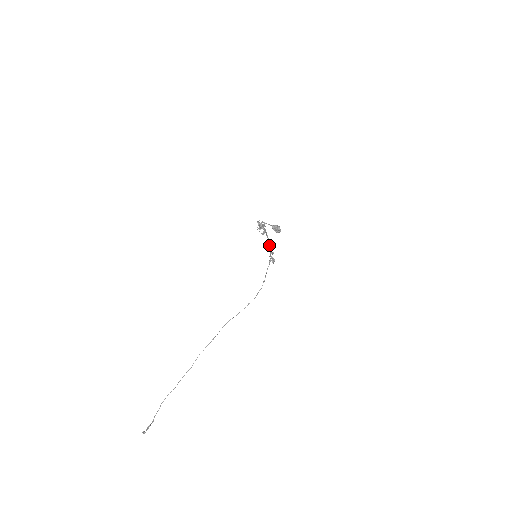
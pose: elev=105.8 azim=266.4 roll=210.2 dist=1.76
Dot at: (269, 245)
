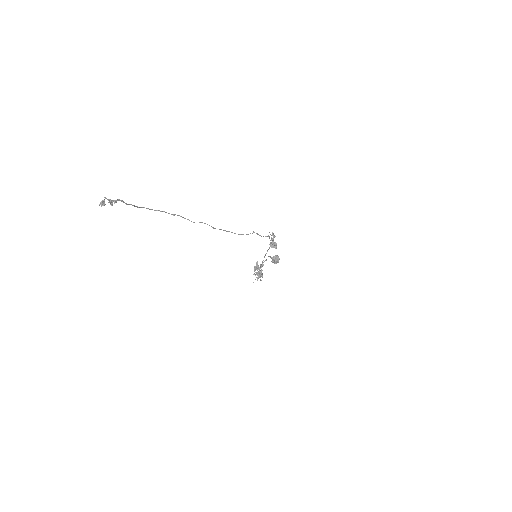
Dot at: (269, 247)
